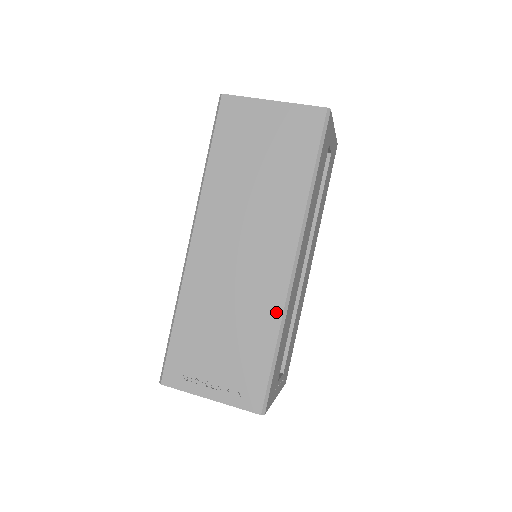
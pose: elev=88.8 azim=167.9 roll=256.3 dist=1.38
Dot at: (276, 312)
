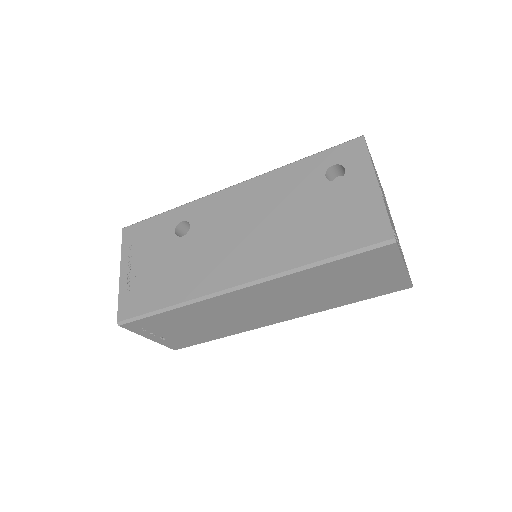
Dot at: (242, 330)
